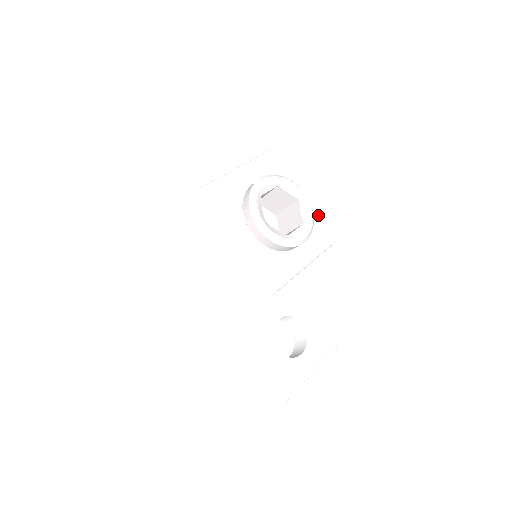
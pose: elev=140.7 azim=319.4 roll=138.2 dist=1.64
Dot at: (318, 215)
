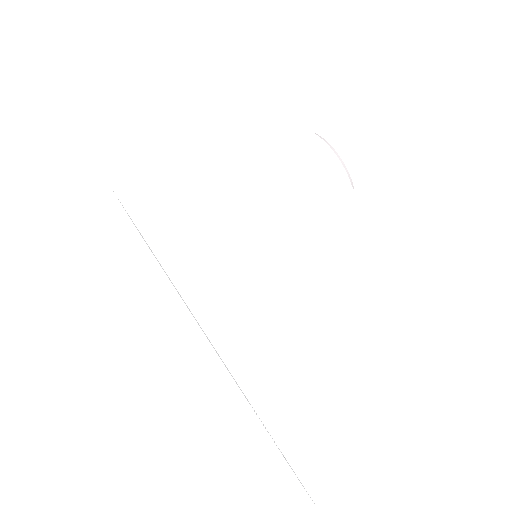
Dot at: occluded
